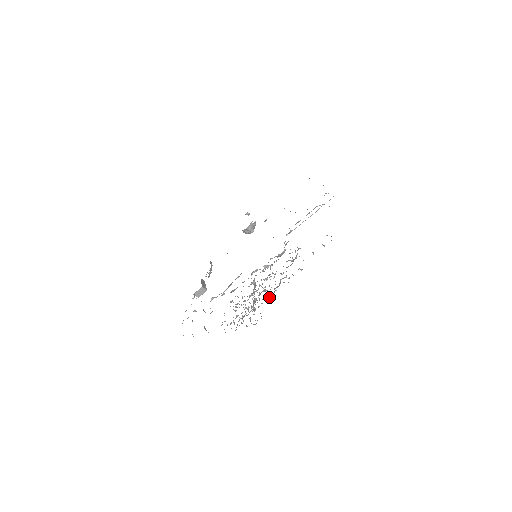
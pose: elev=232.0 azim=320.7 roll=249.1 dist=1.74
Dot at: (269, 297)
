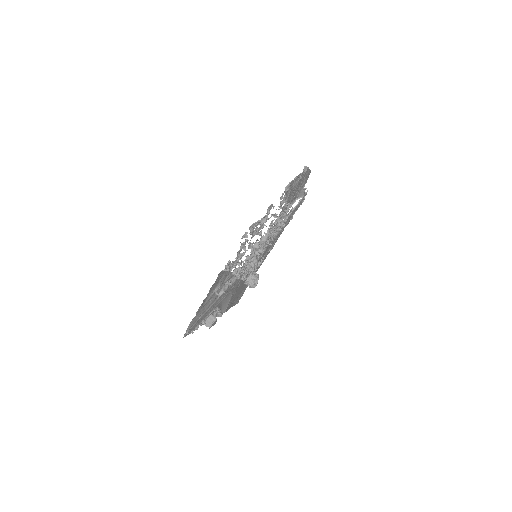
Dot at: (264, 221)
